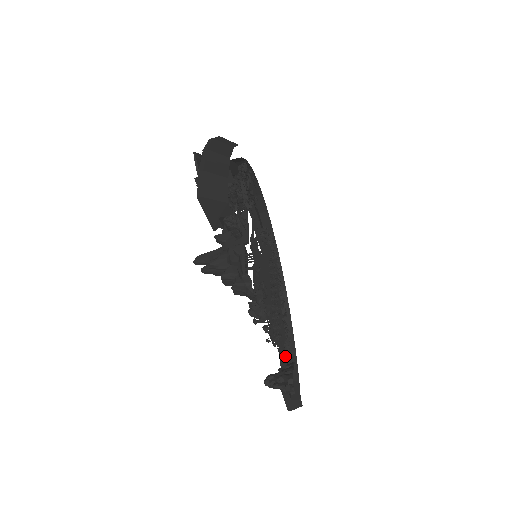
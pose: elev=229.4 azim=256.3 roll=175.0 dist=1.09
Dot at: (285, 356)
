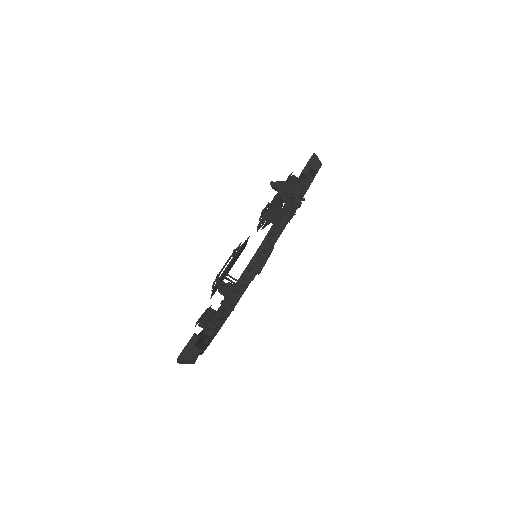
Dot at: (199, 340)
